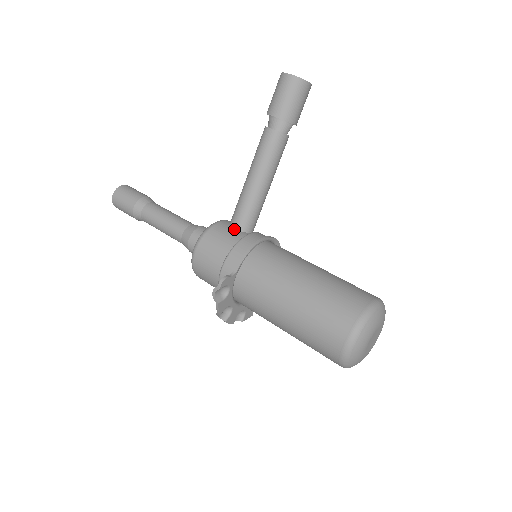
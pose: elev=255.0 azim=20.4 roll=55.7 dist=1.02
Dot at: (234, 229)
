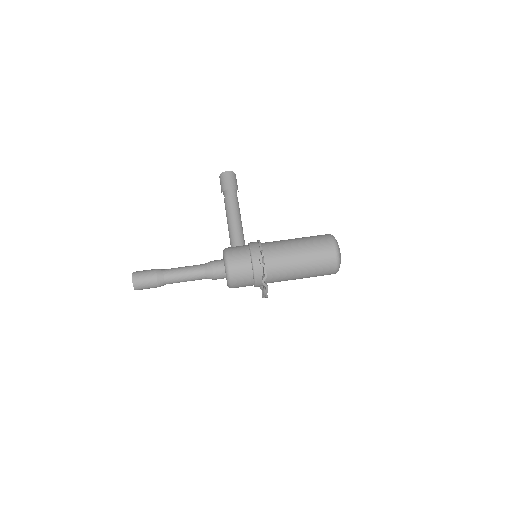
Dot at: occluded
